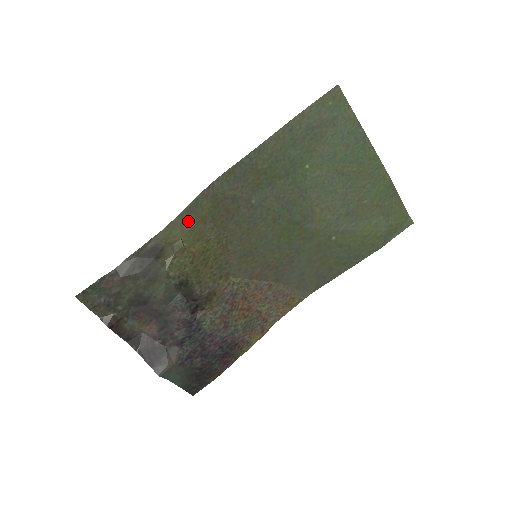
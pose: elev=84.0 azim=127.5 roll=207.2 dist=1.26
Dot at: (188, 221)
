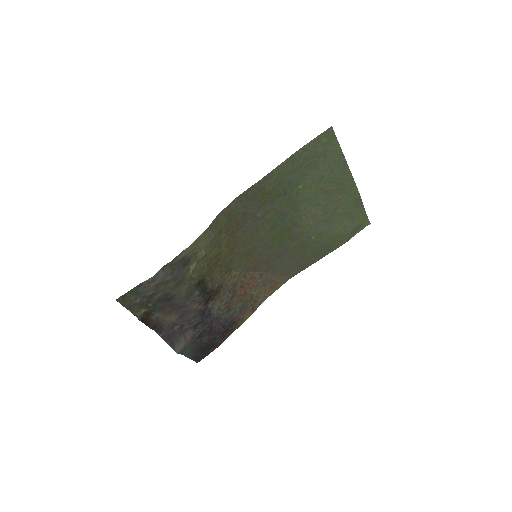
Dot at: (210, 235)
